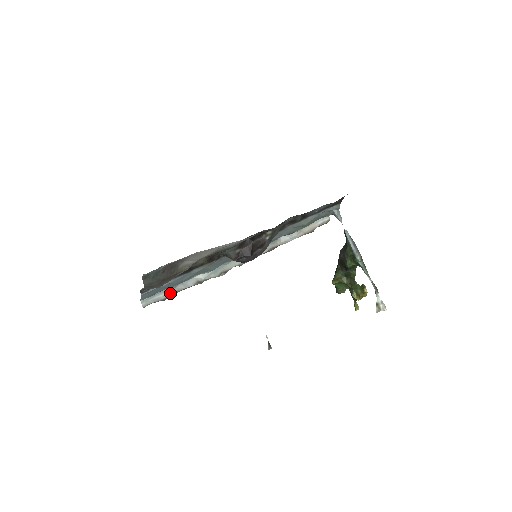
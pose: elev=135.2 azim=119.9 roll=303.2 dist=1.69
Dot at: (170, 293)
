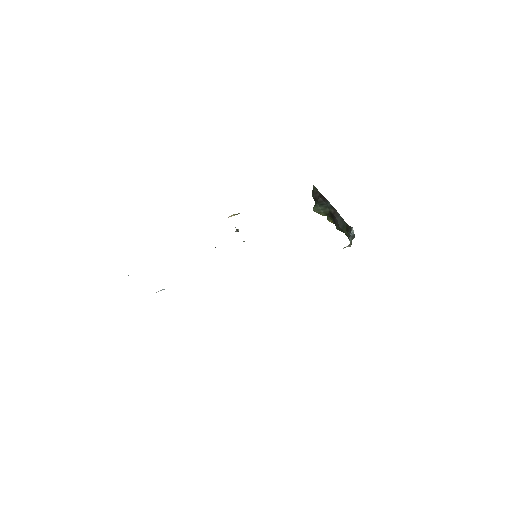
Dot at: occluded
